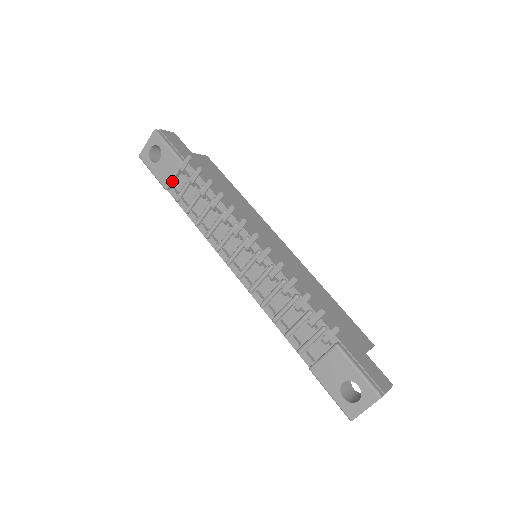
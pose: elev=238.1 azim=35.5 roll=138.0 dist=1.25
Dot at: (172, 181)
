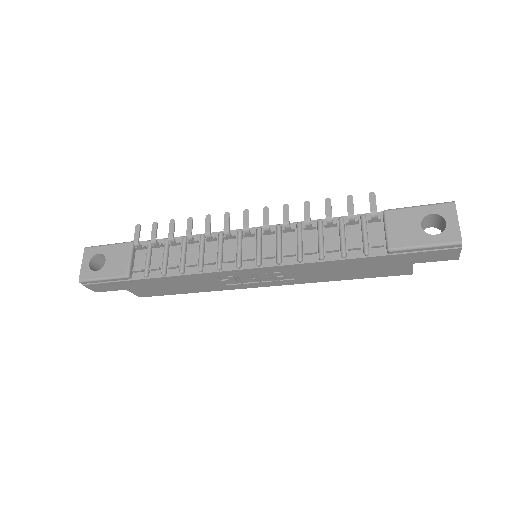
Dot at: (130, 265)
